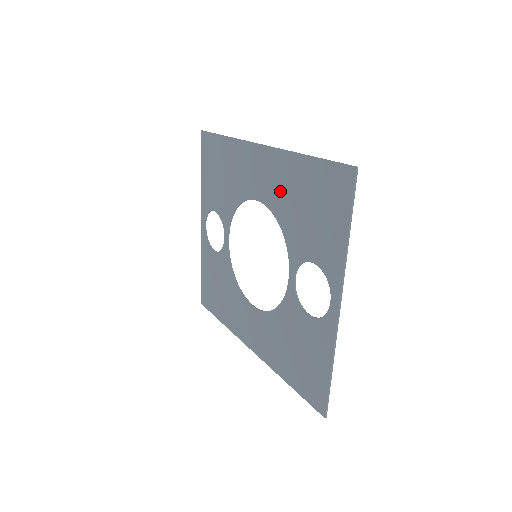
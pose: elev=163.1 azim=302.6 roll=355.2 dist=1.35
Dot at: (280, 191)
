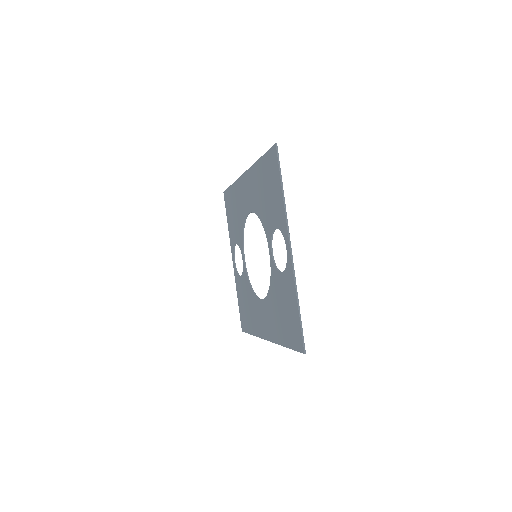
Dot at: (255, 194)
